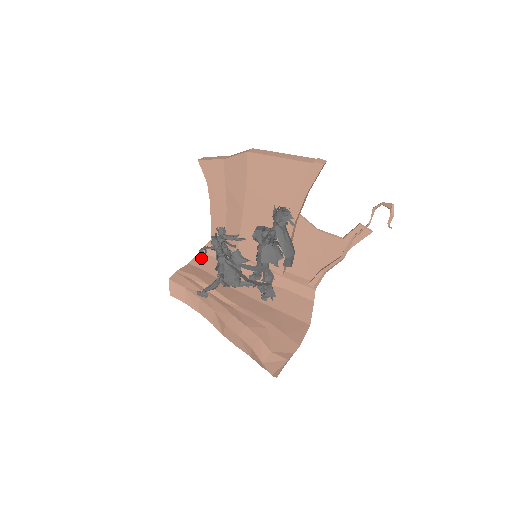
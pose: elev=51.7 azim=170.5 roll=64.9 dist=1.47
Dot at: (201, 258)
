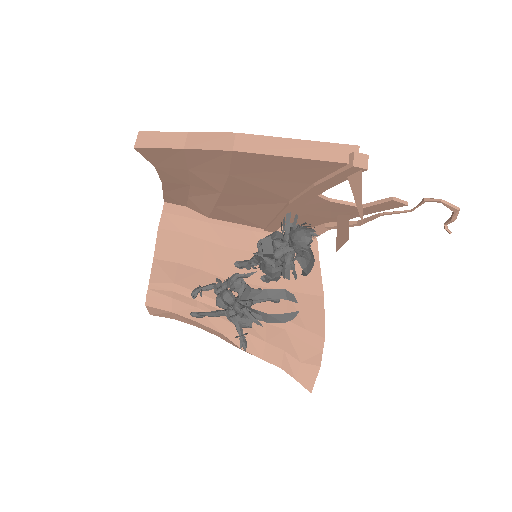
Dot at: (165, 242)
